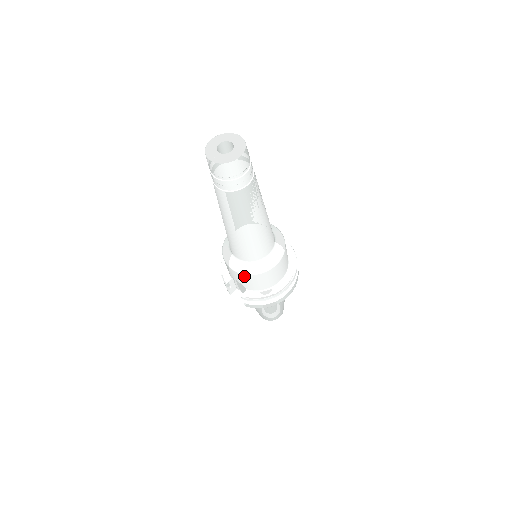
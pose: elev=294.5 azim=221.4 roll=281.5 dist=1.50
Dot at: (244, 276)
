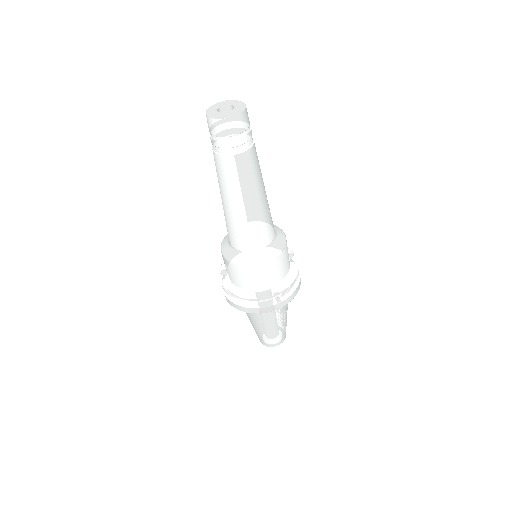
Dot at: (227, 262)
